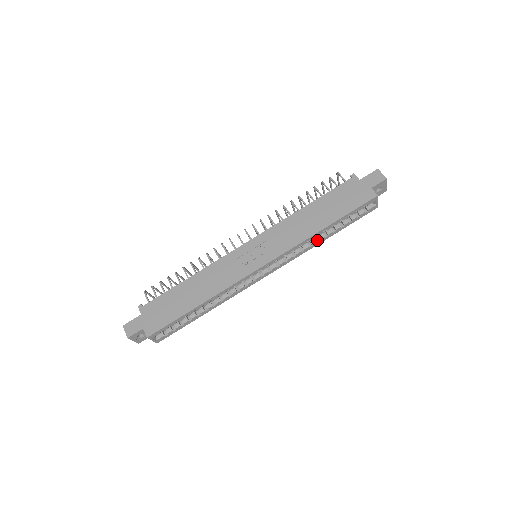
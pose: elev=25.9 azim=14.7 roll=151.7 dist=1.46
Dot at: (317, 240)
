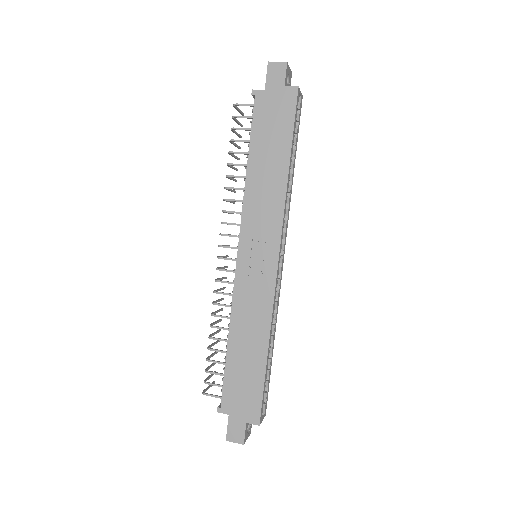
Dot at: occluded
